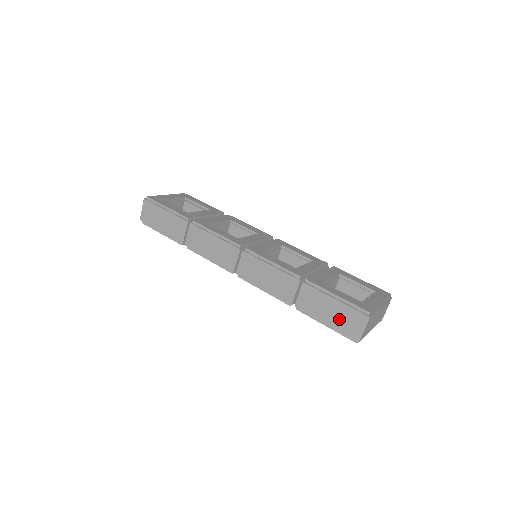
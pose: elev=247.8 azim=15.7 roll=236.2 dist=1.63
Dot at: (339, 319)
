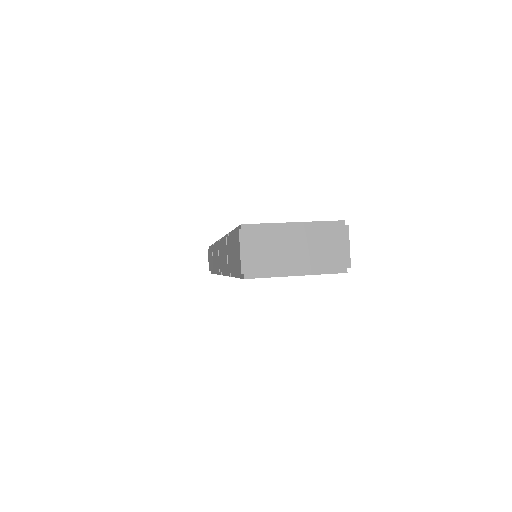
Dot at: (235, 257)
